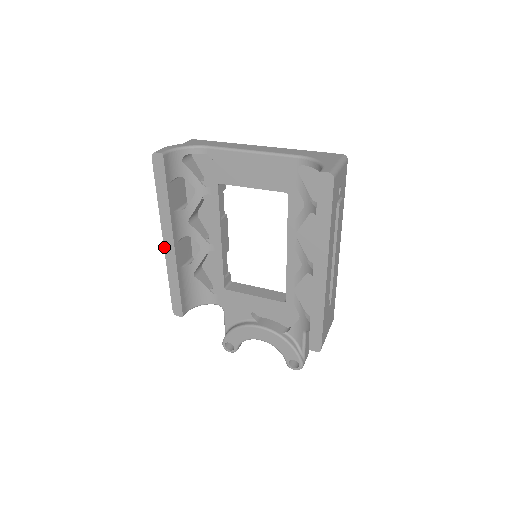
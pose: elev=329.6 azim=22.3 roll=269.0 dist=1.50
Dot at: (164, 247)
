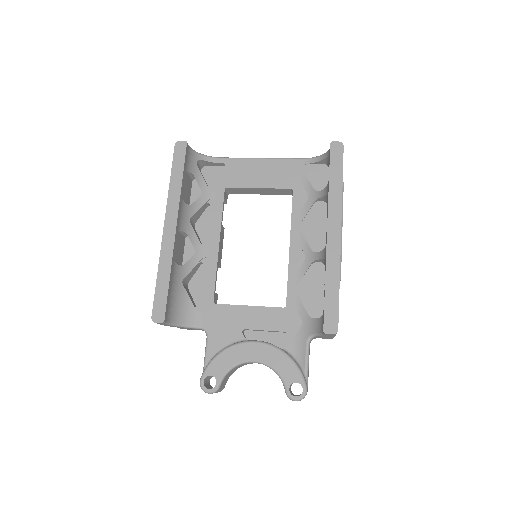
Dot at: (163, 233)
